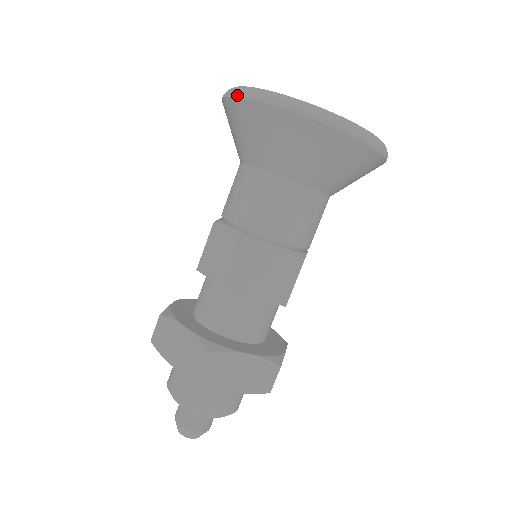
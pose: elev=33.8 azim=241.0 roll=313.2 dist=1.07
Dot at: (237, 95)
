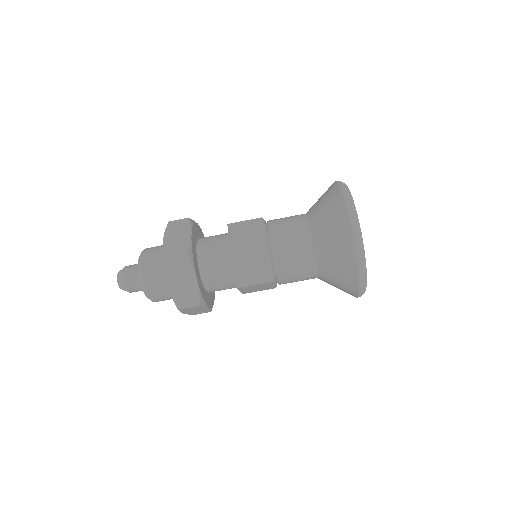
Dot at: (341, 186)
